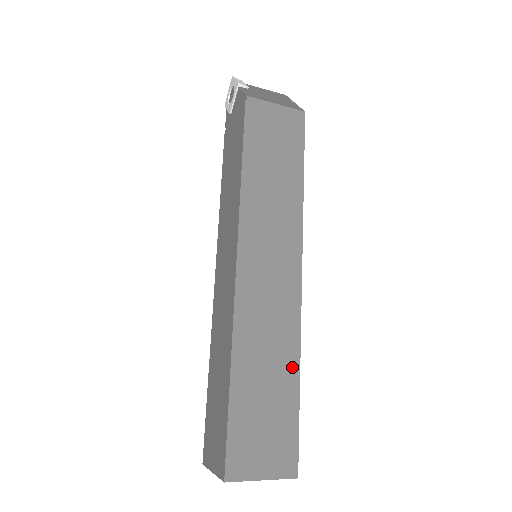
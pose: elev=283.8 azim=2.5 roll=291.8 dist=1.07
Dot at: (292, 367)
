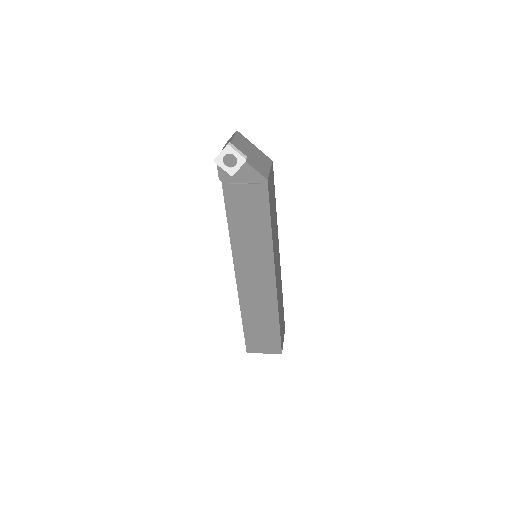
Dot at: (282, 296)
